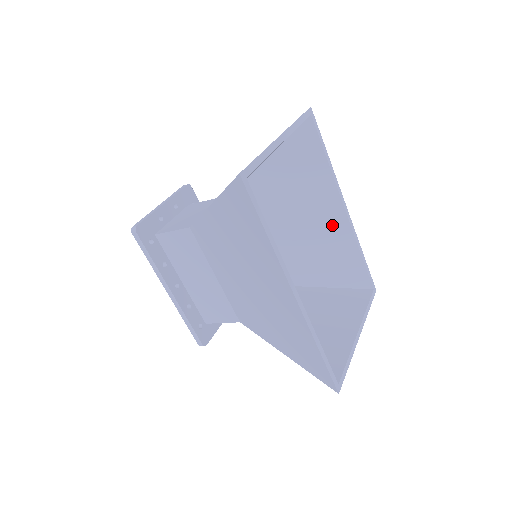
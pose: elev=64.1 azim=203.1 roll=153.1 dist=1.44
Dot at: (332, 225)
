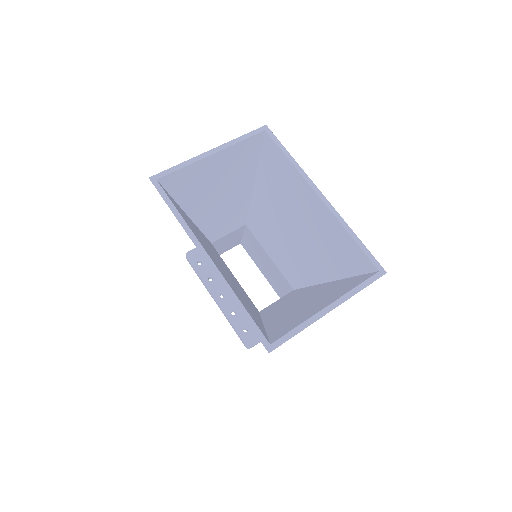
Dot at: (316, 215)
